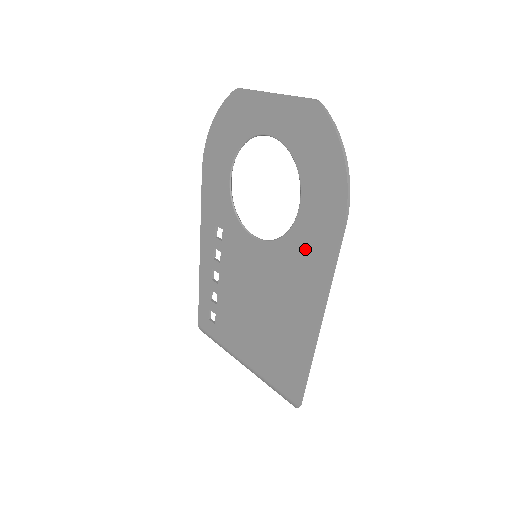
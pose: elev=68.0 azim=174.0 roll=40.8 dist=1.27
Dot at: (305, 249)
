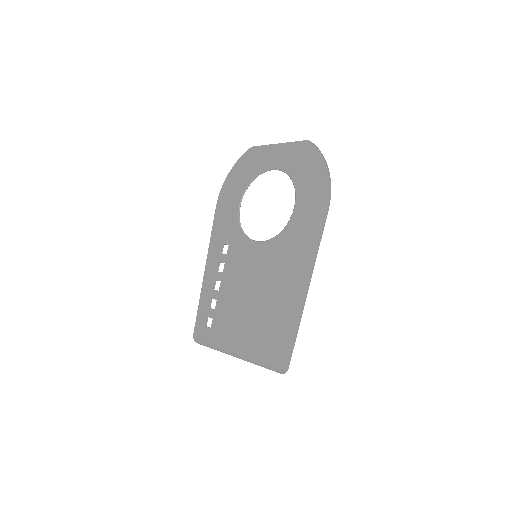
Dot at: (297, 236)
